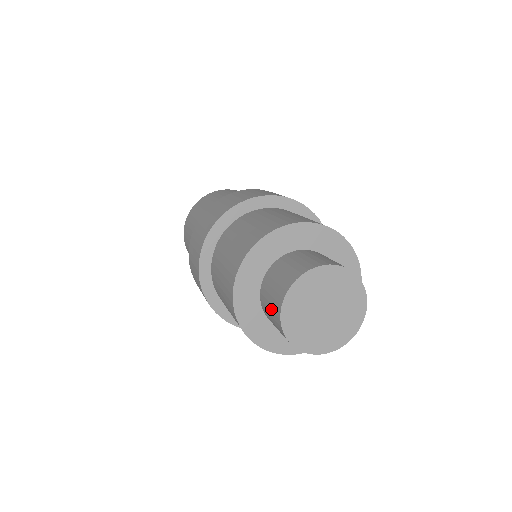
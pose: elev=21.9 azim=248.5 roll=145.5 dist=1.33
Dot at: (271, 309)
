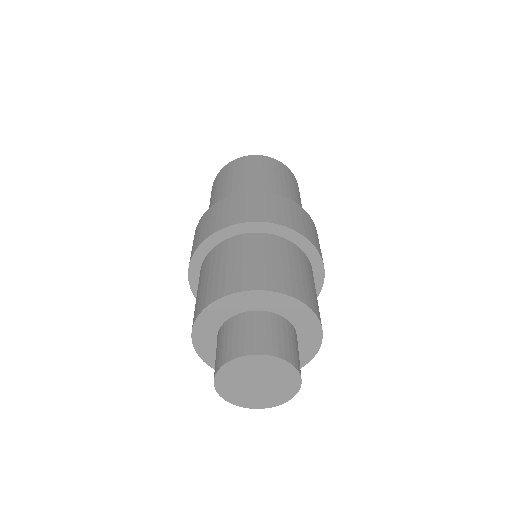
Dot at: occluded
